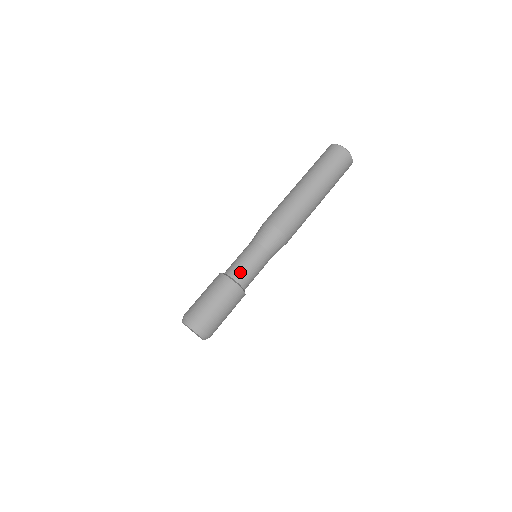
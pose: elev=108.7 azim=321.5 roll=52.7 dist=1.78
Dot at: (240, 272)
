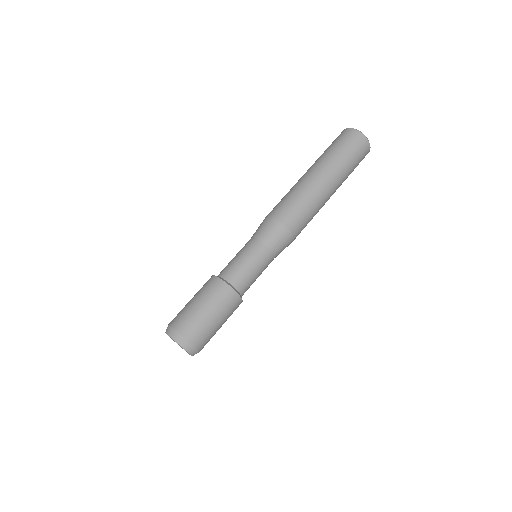
Dot at: (236, 274)
